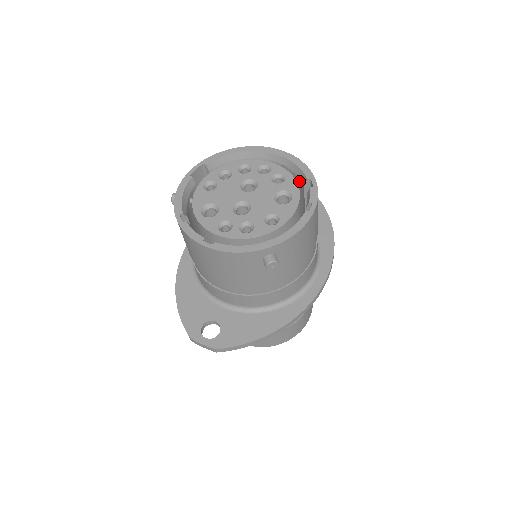
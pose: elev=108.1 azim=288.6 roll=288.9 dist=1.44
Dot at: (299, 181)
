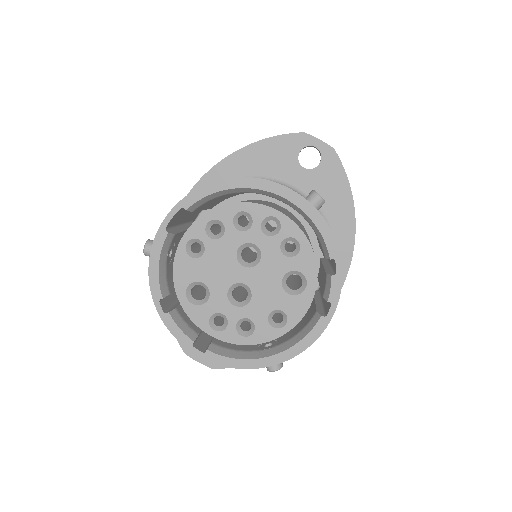
Dot at: (319, 241)
